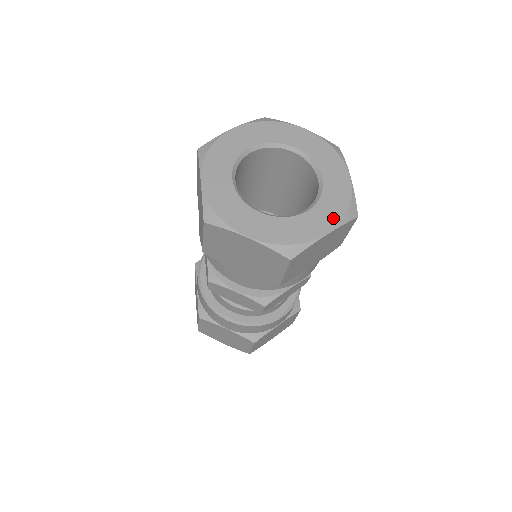
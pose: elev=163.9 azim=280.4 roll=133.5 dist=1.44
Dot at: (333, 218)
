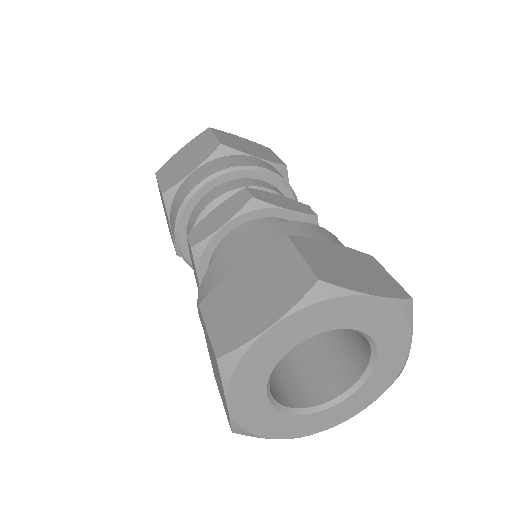
Dot at: (374, 395)
